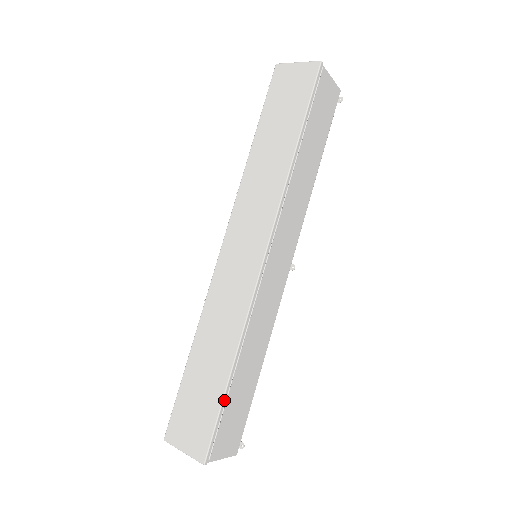
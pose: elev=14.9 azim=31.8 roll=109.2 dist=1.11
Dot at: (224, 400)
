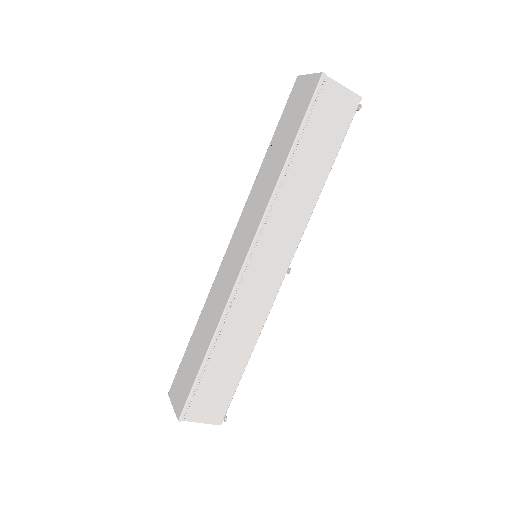
Dot at: (200, 374)
